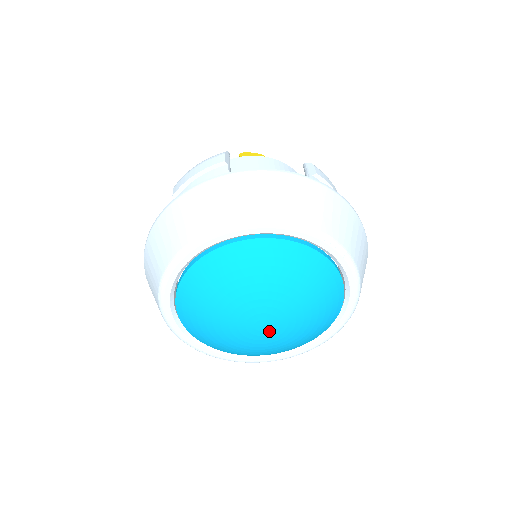
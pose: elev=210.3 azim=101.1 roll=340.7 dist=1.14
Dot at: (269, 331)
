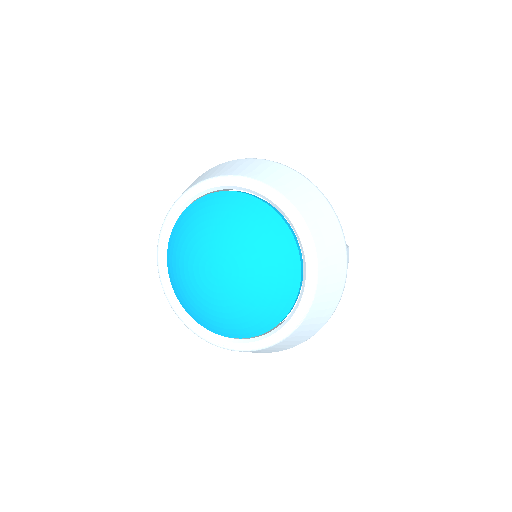
Dot at: (227, 274)
